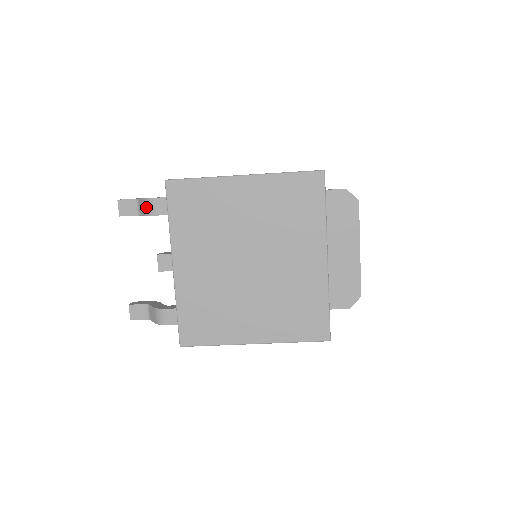
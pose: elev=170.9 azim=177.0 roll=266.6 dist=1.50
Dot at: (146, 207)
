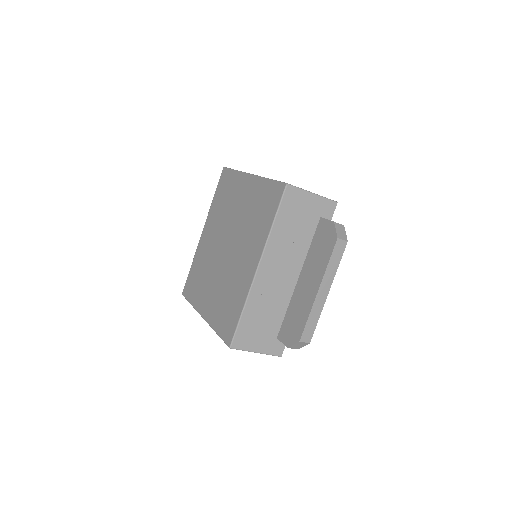
Dot at: occluded
